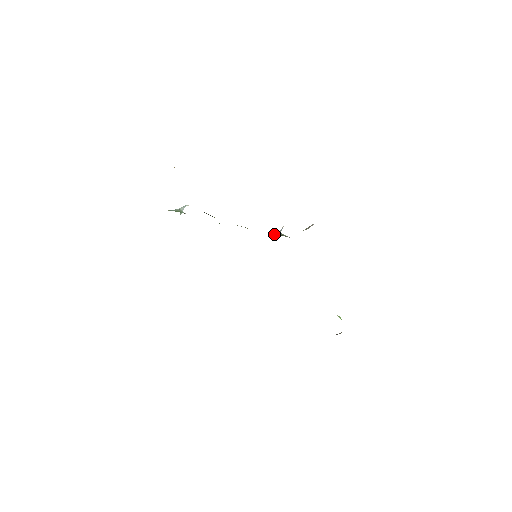
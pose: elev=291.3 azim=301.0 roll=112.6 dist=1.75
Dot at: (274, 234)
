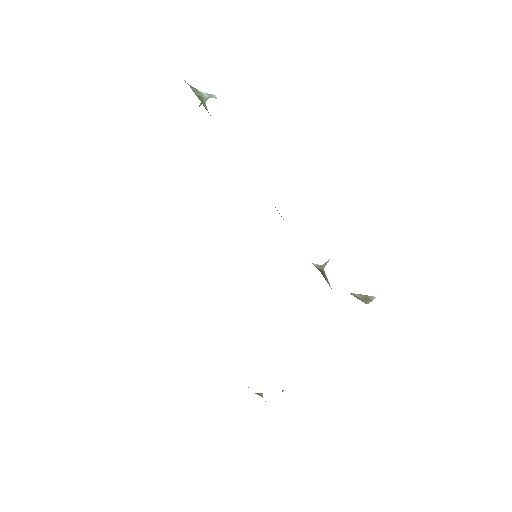
Dot at: (316, 266)
